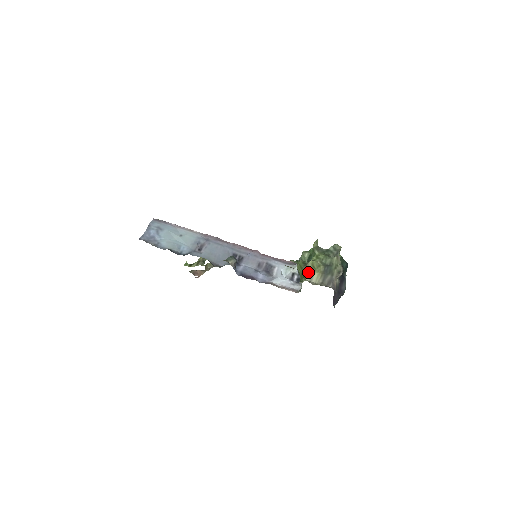
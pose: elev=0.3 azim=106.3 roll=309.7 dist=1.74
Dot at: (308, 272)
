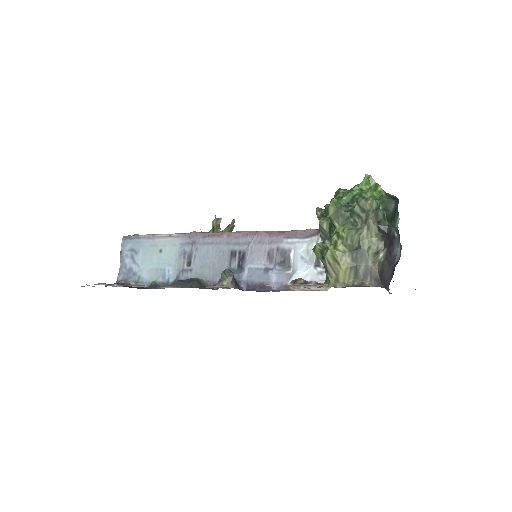
Dot at: (329, 270)
